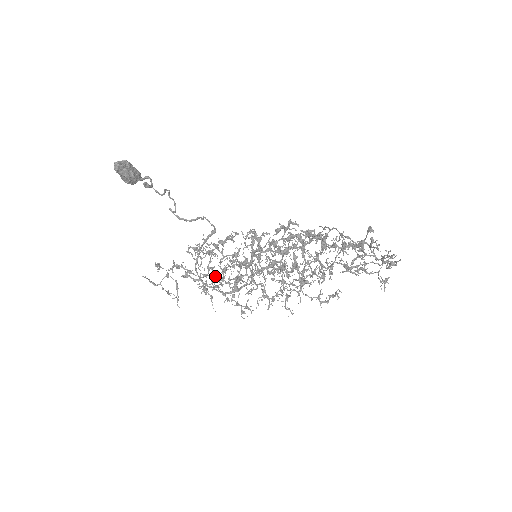
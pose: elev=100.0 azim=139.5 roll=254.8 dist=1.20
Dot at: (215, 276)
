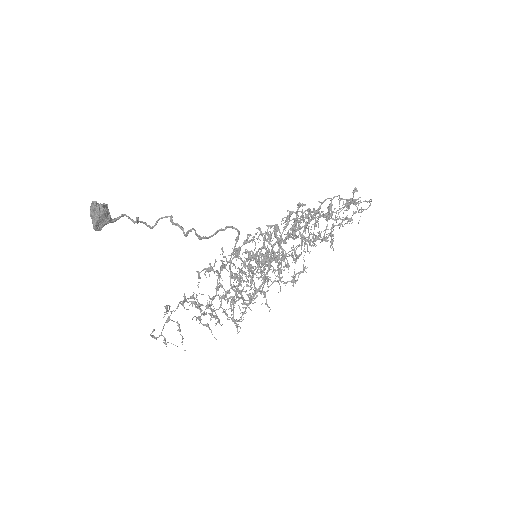
Dot at: (229, 291)
